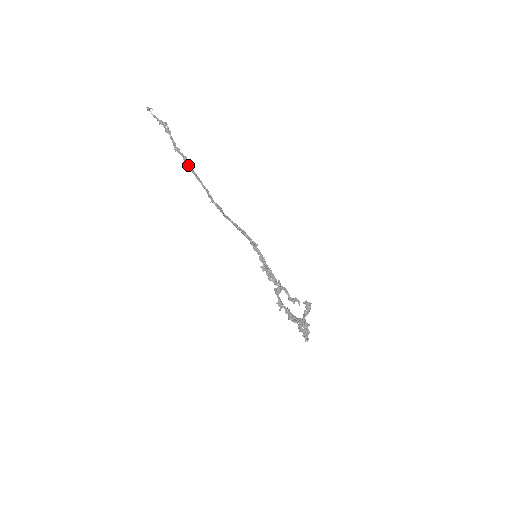
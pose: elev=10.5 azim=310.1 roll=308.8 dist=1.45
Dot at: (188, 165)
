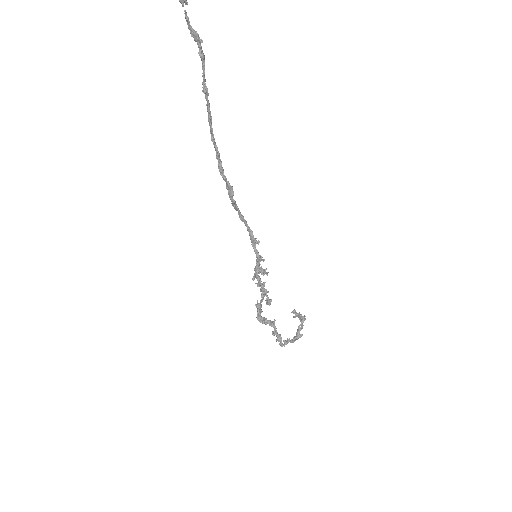
Dot at: (210, 118)
